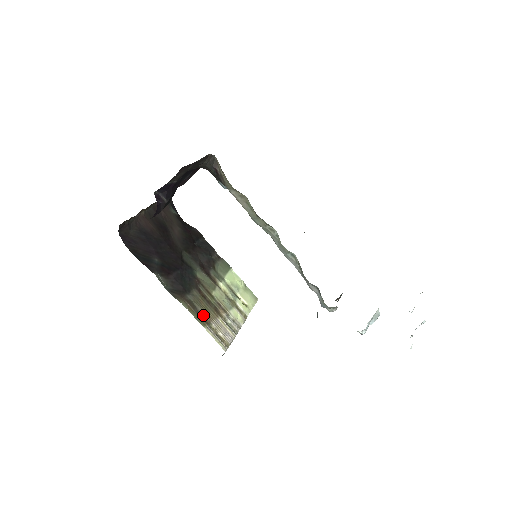
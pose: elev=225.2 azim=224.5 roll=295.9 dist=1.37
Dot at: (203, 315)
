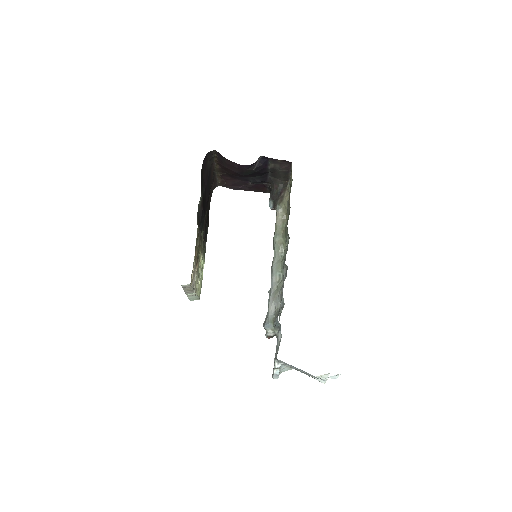
Dot at: (196, 250)
